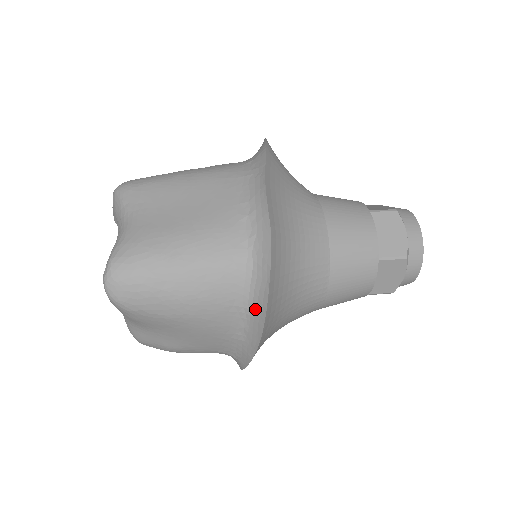
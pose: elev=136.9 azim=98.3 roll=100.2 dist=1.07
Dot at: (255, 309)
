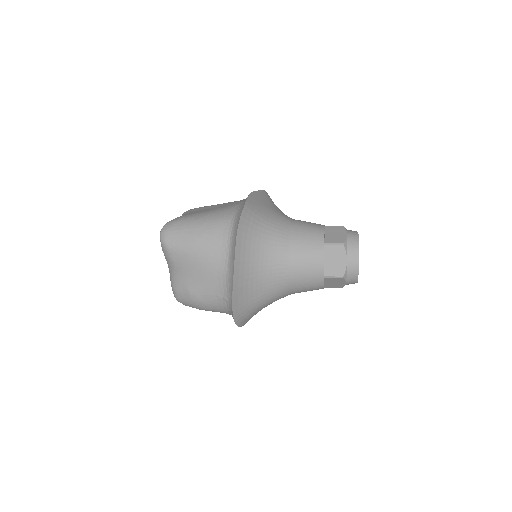
Dot at: (233, 244)
